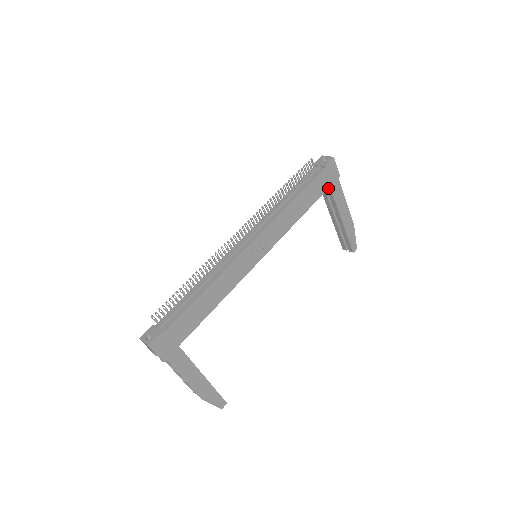
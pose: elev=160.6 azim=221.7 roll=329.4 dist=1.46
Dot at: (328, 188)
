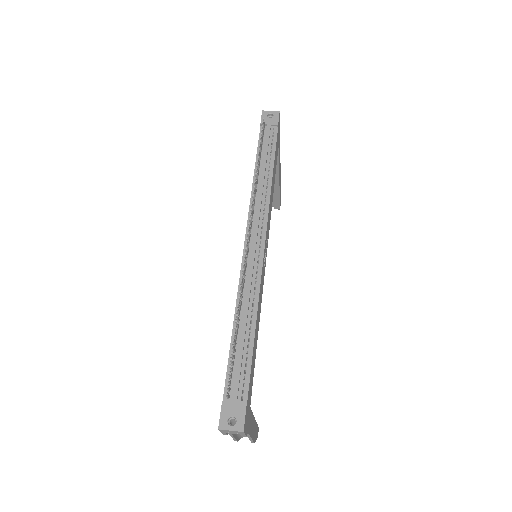
Dot at: occluded
